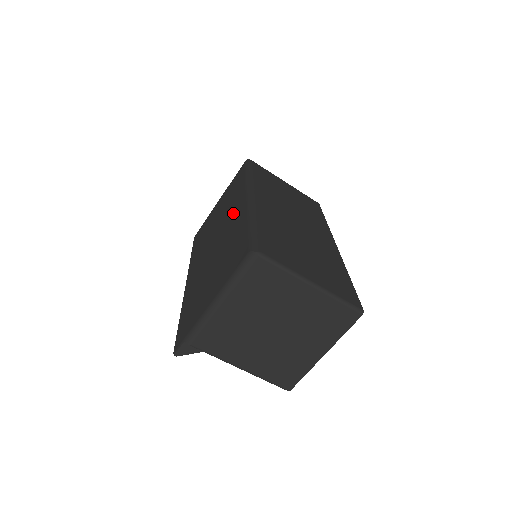
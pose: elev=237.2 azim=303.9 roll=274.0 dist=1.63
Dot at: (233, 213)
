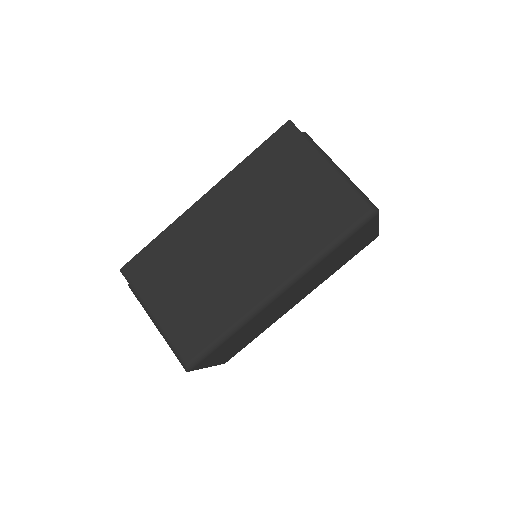
Dot at: (264, 267)
